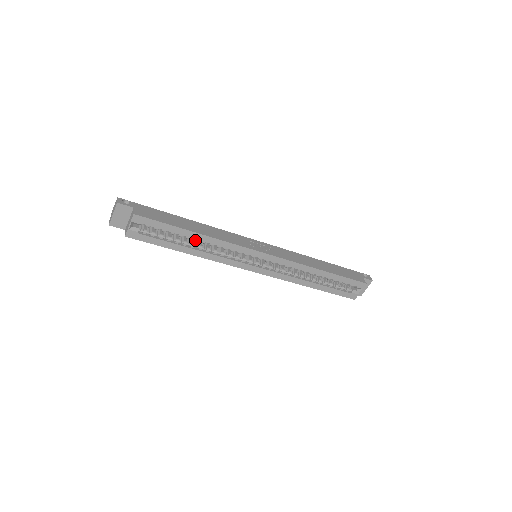
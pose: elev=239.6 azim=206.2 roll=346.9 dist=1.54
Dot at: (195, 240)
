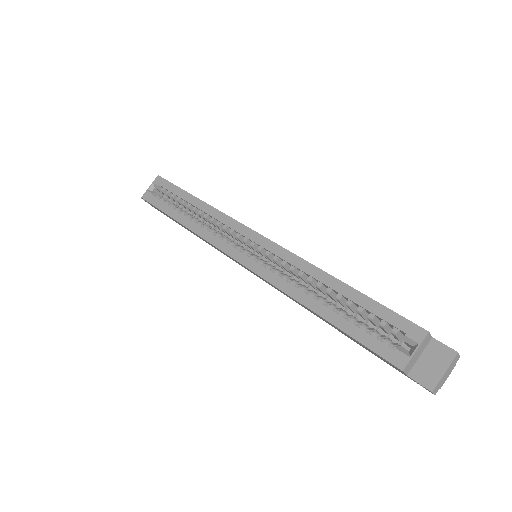
Dot at: (194, 209)
